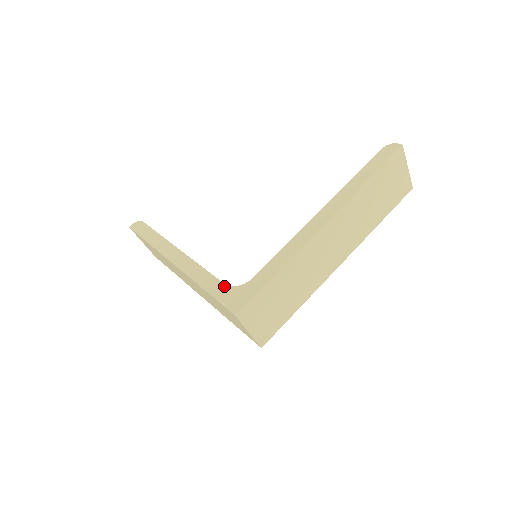
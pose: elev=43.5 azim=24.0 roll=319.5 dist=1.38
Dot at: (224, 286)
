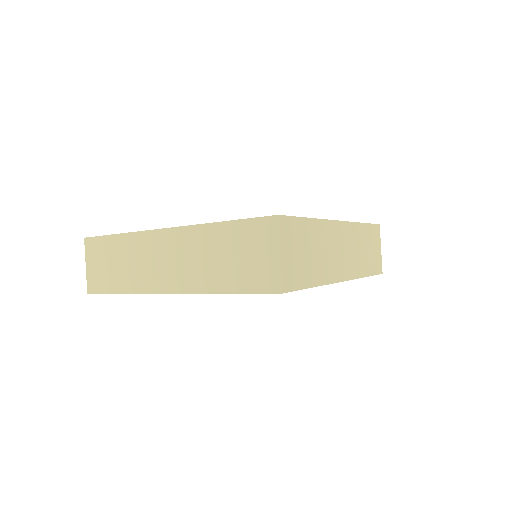
Dot at: occluded
